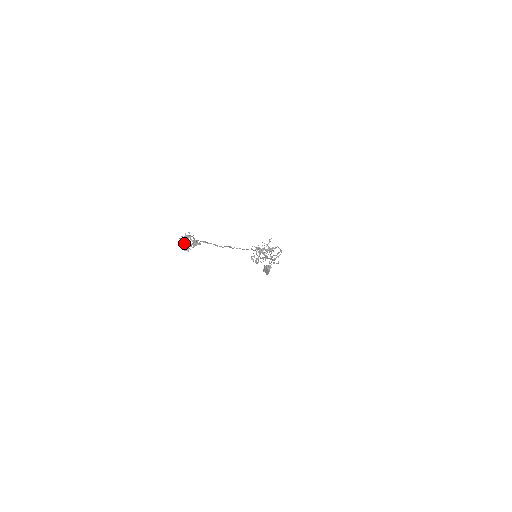
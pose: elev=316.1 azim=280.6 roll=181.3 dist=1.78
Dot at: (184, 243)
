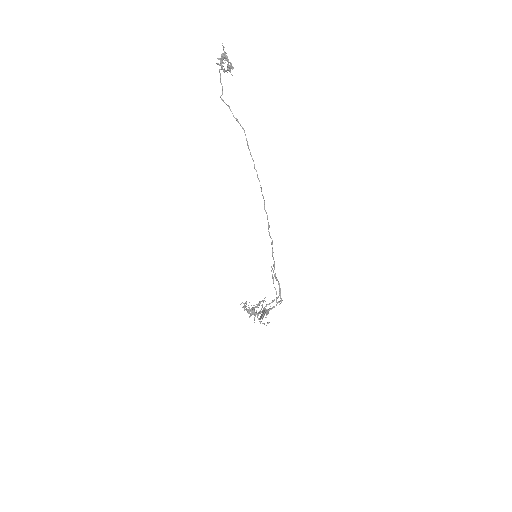
Dot at: occluded
